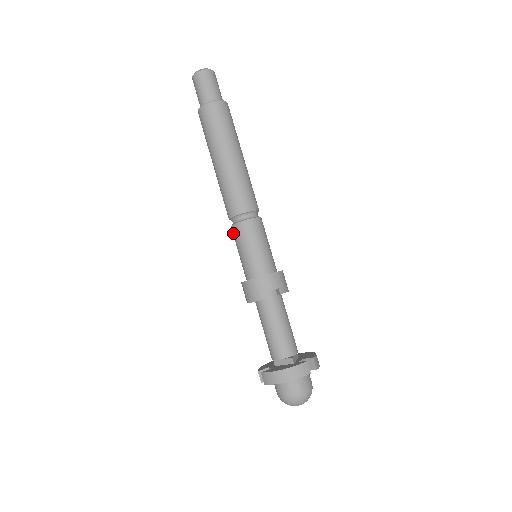
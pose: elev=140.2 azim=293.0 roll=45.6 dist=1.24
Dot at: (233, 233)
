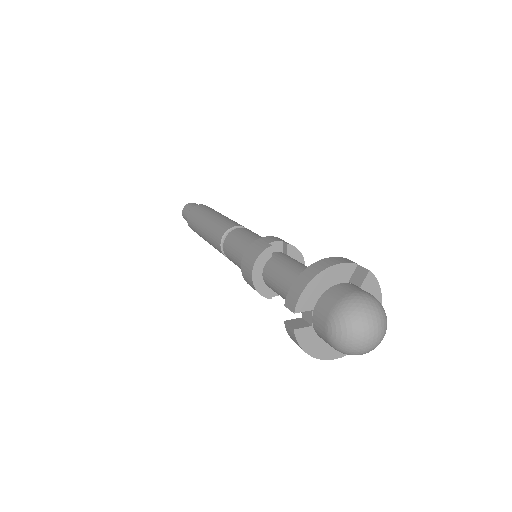
Dot at: (226, 250)
